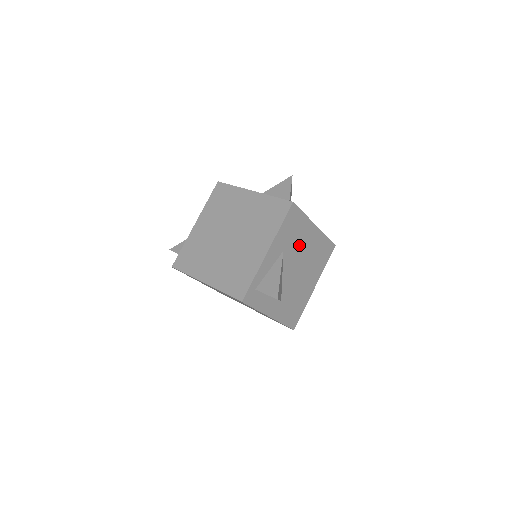
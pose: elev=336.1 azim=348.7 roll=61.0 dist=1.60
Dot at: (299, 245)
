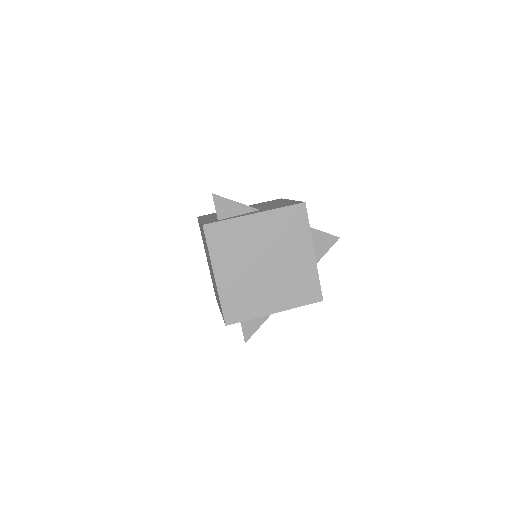
Dot at: occluded
